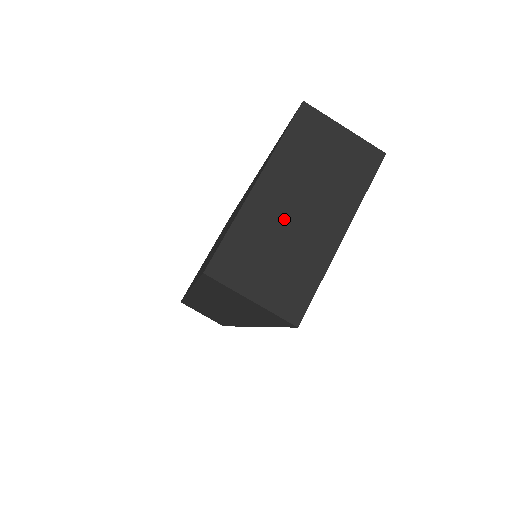
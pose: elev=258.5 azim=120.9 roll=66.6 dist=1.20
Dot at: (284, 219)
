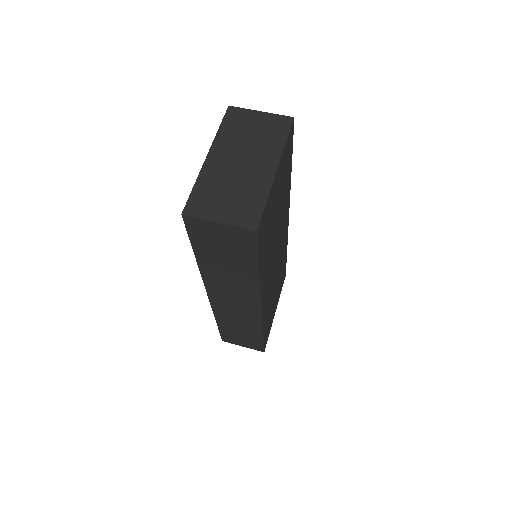
Dot at: (231, 171)
